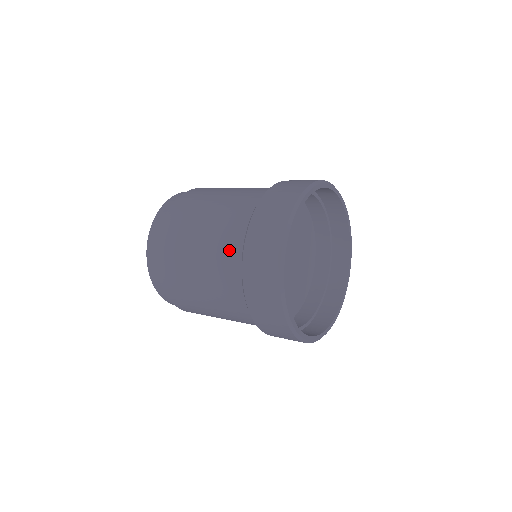
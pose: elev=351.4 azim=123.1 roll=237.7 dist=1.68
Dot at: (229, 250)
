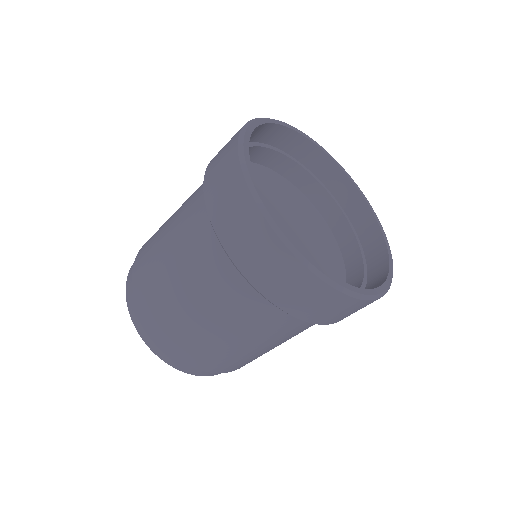
Dot at: (202, 243)
